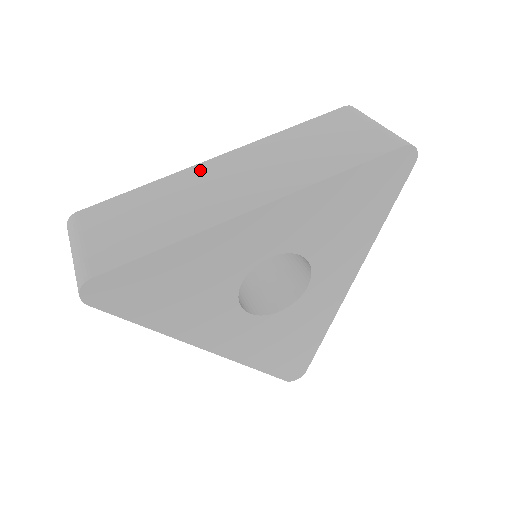
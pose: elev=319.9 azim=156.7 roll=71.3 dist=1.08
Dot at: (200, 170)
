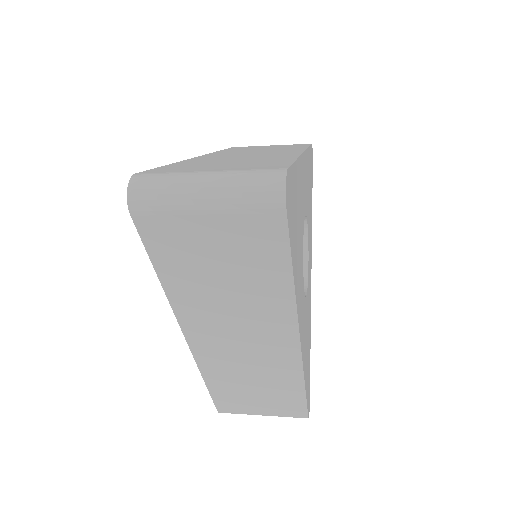
Dot at: (205, 157)
